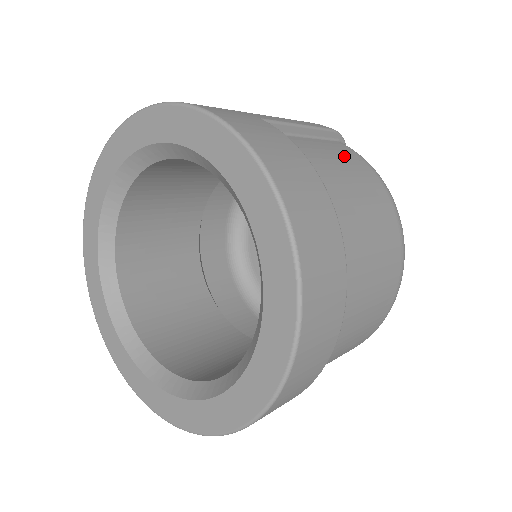
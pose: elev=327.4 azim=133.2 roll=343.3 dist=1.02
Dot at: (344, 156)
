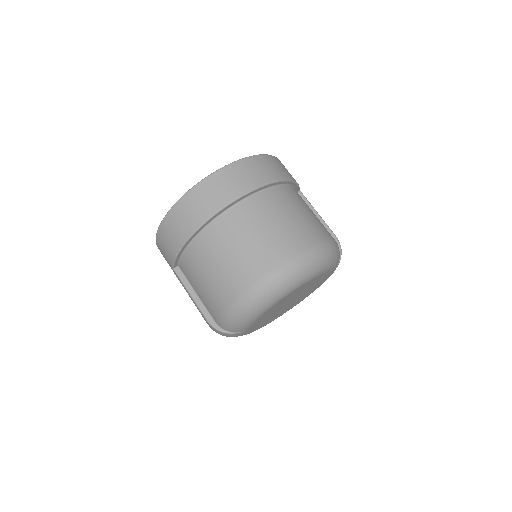
Dot at: (323, 225)
